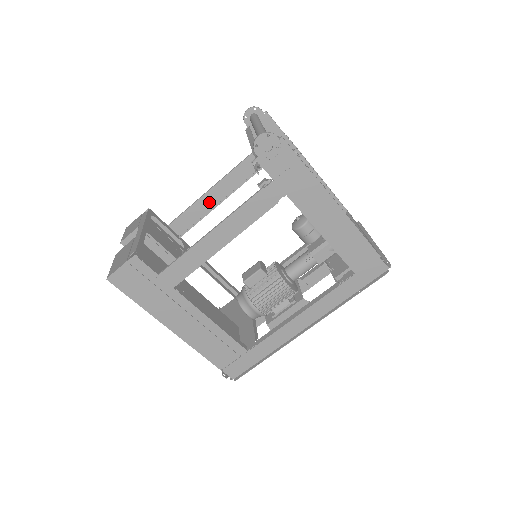
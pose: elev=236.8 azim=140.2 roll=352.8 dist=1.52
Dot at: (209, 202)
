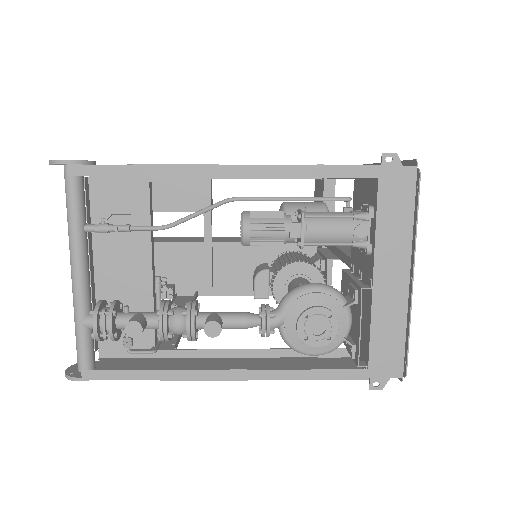
Dot at: occluded
